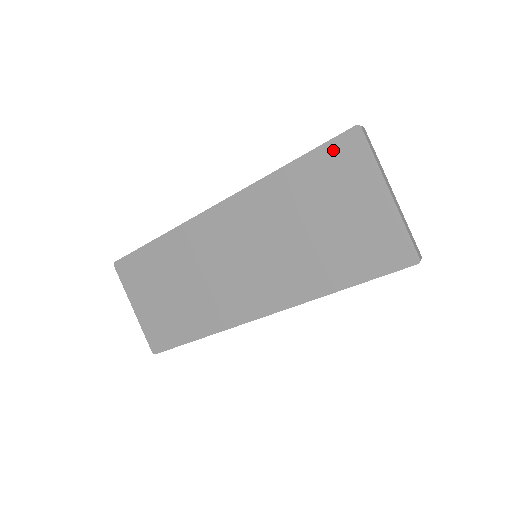
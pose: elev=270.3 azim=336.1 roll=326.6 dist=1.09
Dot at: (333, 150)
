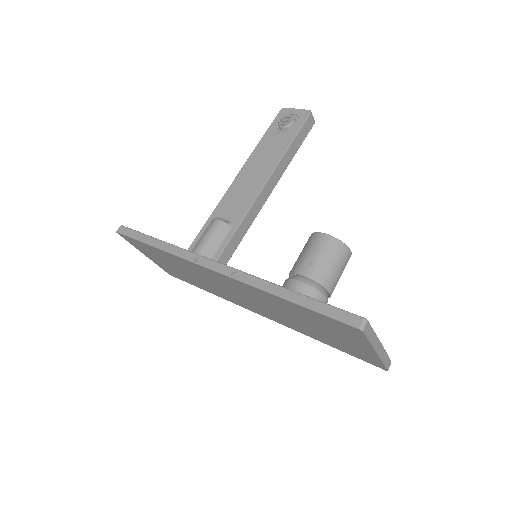
Dot at: (334, 322)
